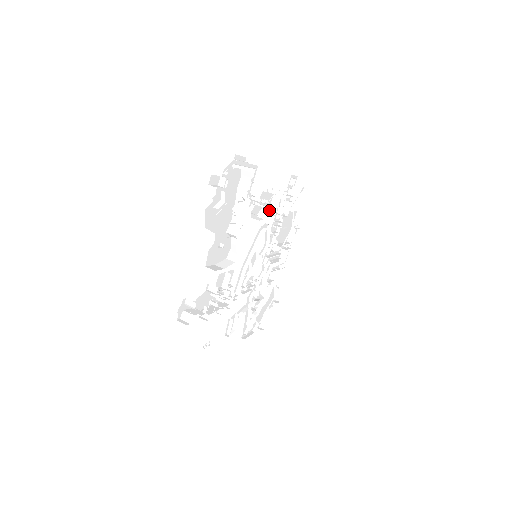
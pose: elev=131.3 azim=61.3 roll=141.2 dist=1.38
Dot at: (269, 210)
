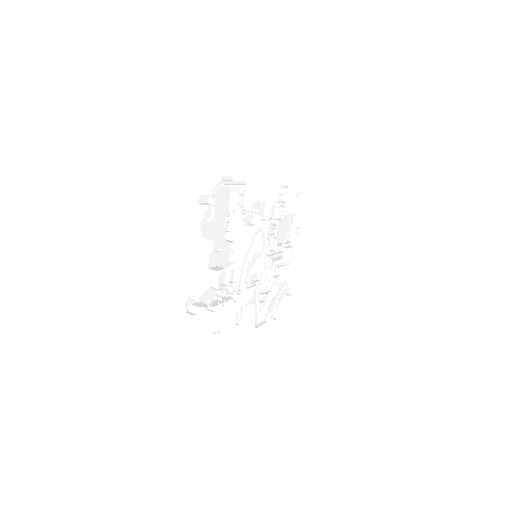
Dot at: (261, 217)
